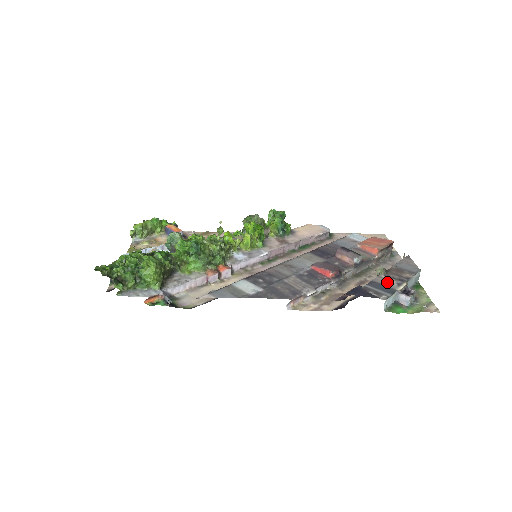
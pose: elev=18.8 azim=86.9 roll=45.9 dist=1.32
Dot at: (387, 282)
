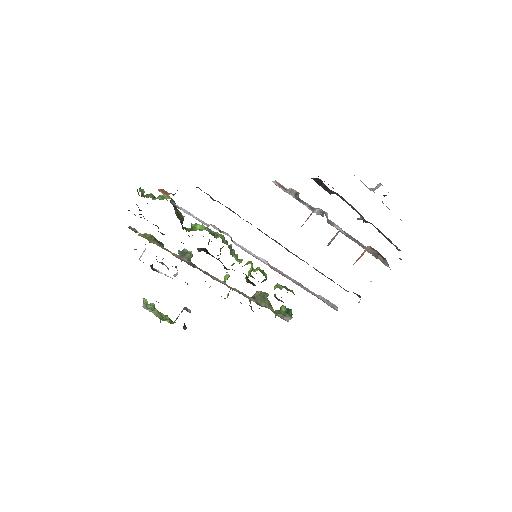
Dot at: occluded
